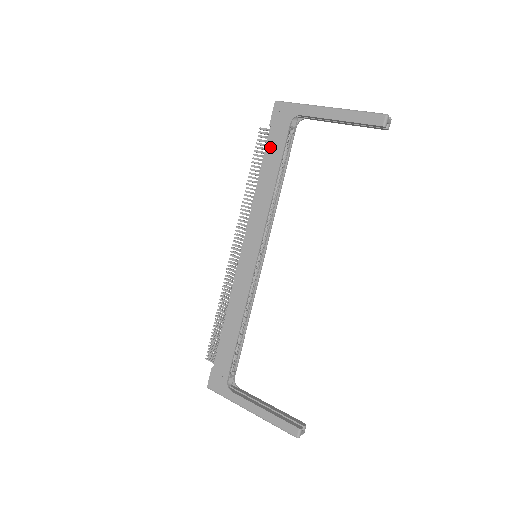
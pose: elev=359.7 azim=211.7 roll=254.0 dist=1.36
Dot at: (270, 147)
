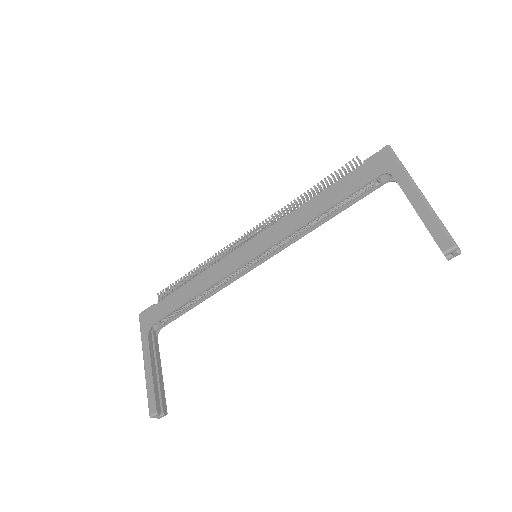
Dot at: (346, 180)
